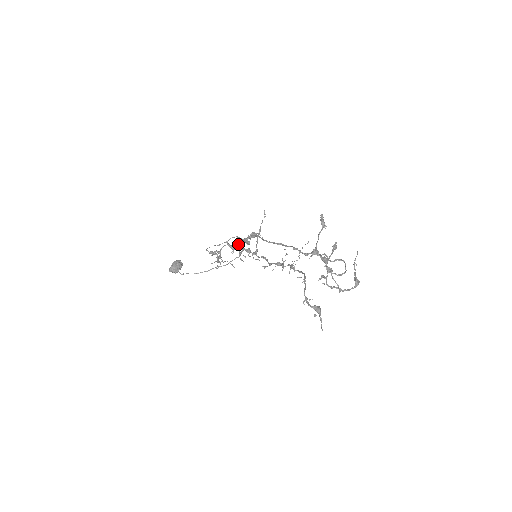
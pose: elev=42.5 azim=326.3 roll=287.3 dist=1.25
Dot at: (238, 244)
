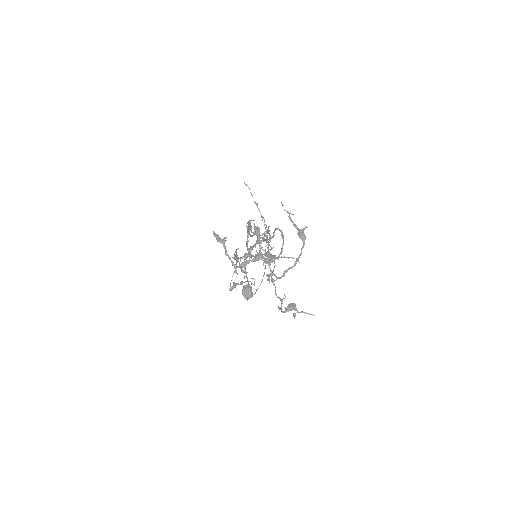
Dot at: (247, 248)
